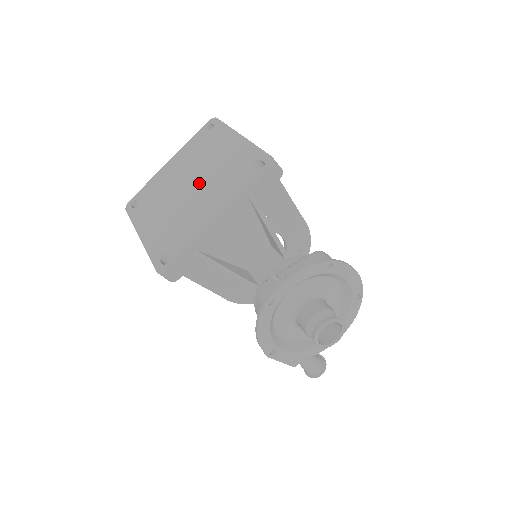
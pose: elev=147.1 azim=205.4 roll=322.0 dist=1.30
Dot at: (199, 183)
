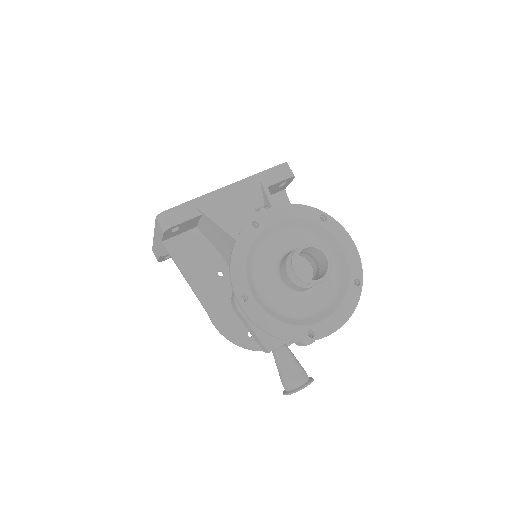
Dot at: occluded
